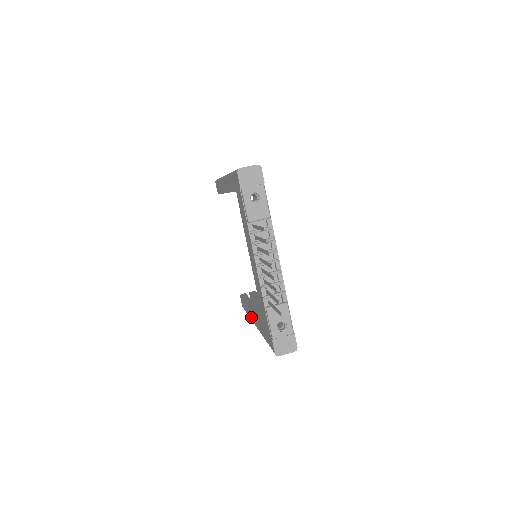
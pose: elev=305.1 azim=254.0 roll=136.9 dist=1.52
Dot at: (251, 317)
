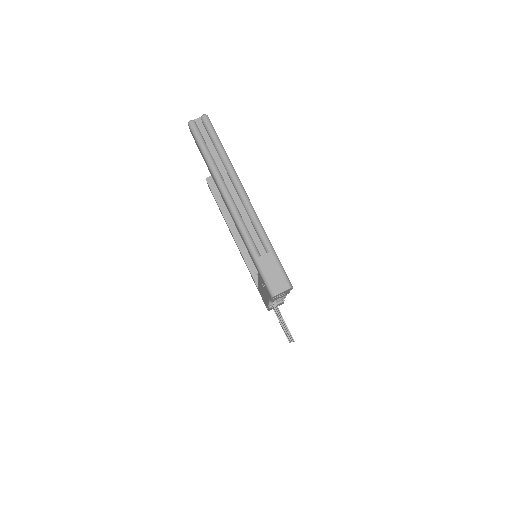
Dot at: occluded
